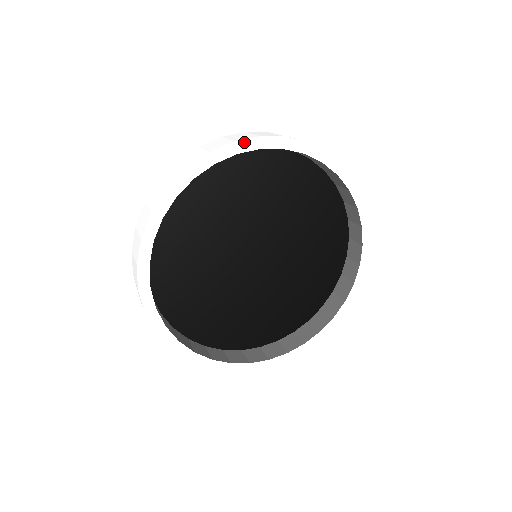
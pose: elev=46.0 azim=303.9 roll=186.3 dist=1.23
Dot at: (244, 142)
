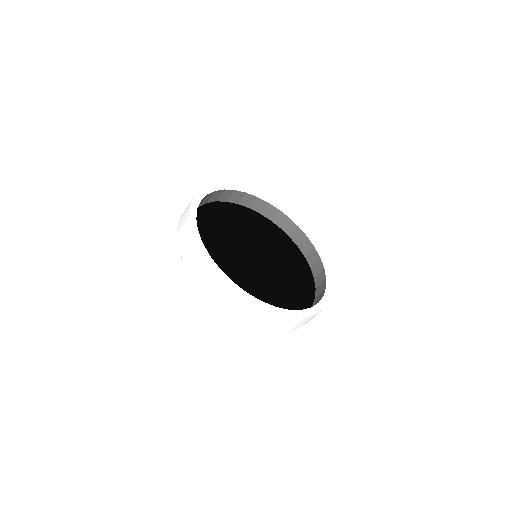
Dot at: (295, 220)
